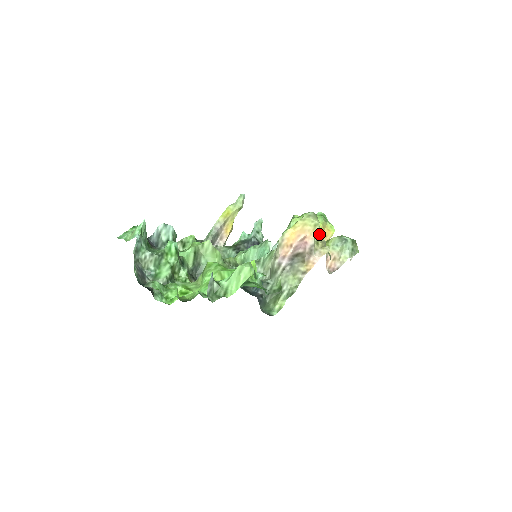
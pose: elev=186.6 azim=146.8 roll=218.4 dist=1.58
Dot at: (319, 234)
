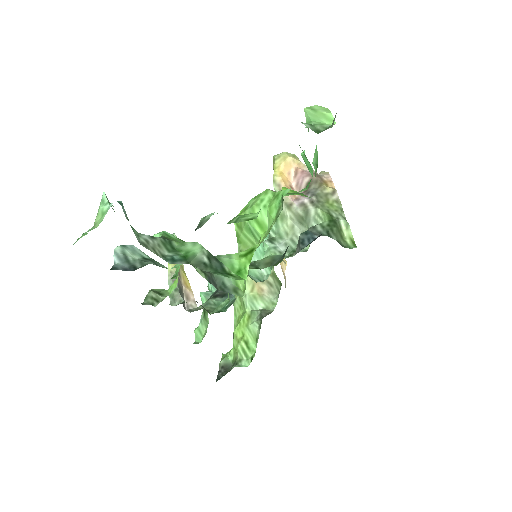
Dot at: occluded
